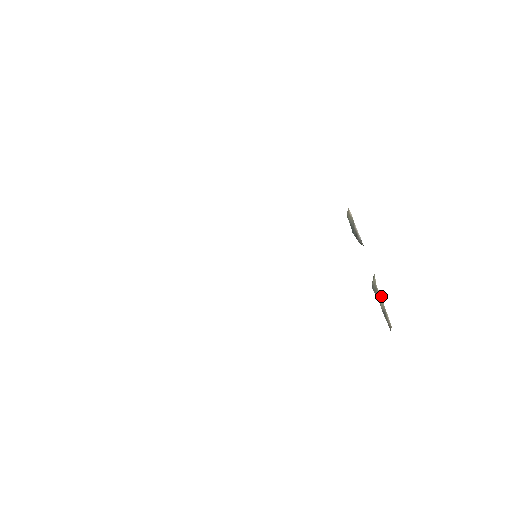
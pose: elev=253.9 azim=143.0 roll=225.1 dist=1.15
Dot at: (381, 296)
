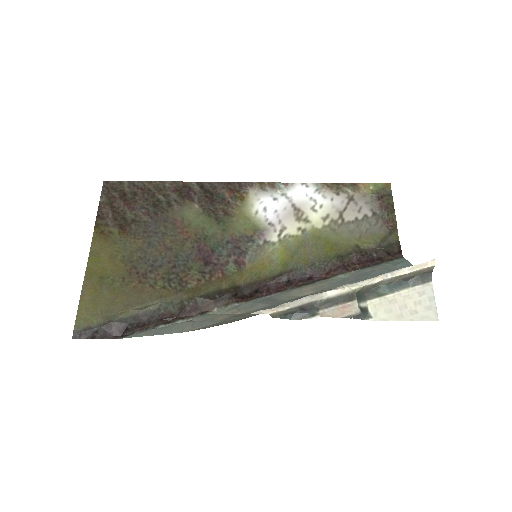
Dot at: (391, 277)
